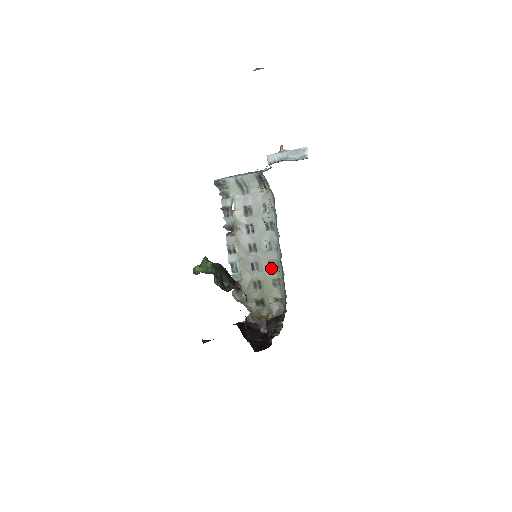
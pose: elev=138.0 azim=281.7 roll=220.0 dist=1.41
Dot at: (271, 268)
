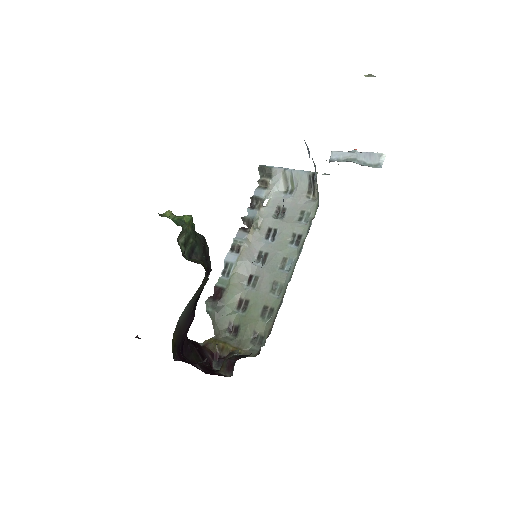
Dot at: (270, 291)
